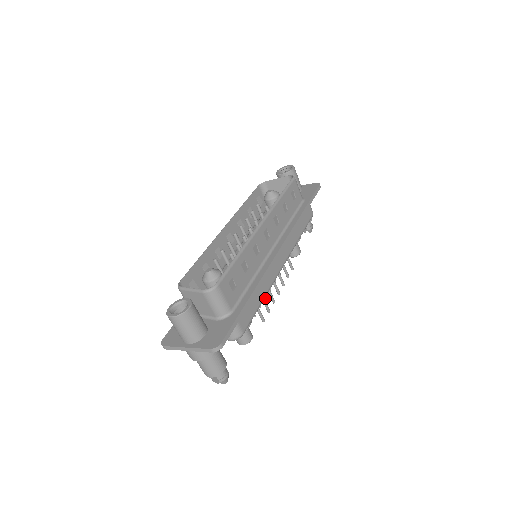
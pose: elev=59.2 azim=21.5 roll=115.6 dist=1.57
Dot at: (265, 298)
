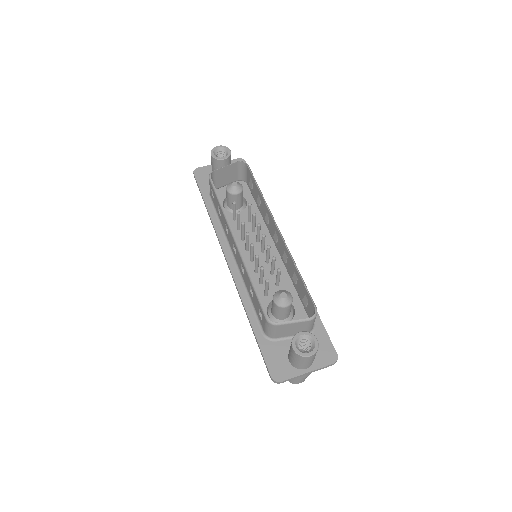
Dot at: occluded
